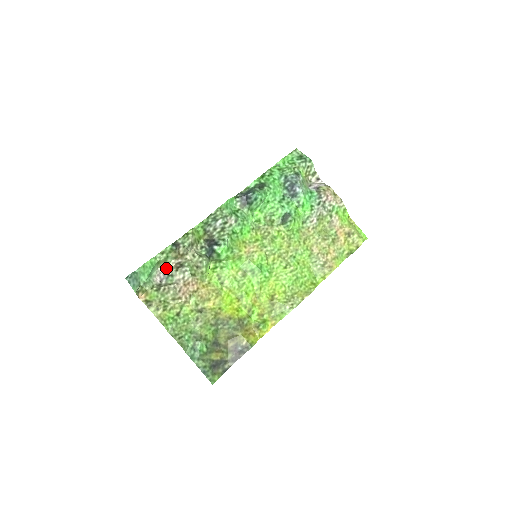
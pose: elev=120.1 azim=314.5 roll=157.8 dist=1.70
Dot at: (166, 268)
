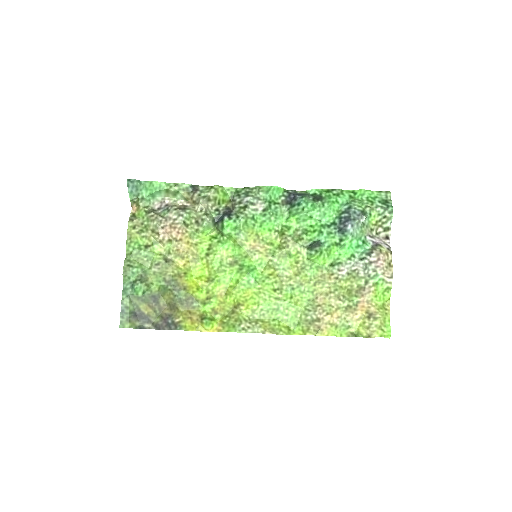
Dot at: (172, 202)
